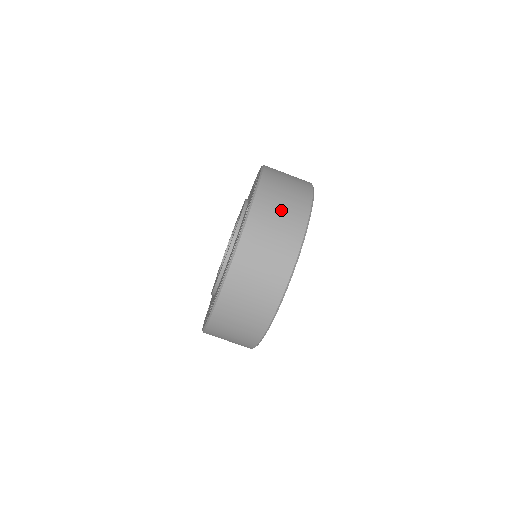
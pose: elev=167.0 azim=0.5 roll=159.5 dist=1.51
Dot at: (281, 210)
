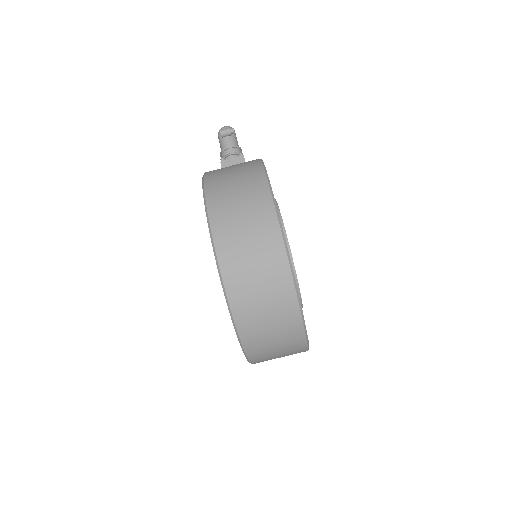
Dot at: (269, 322)
